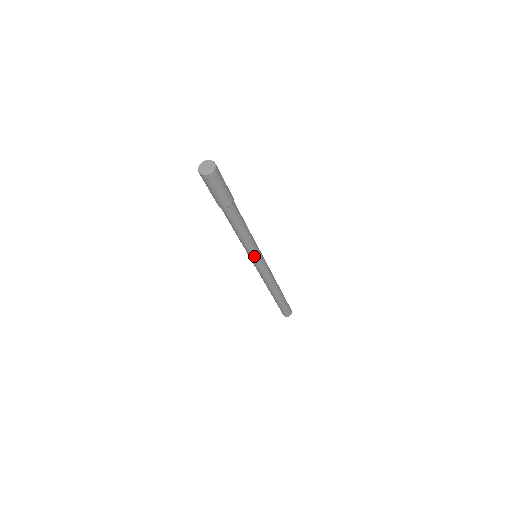
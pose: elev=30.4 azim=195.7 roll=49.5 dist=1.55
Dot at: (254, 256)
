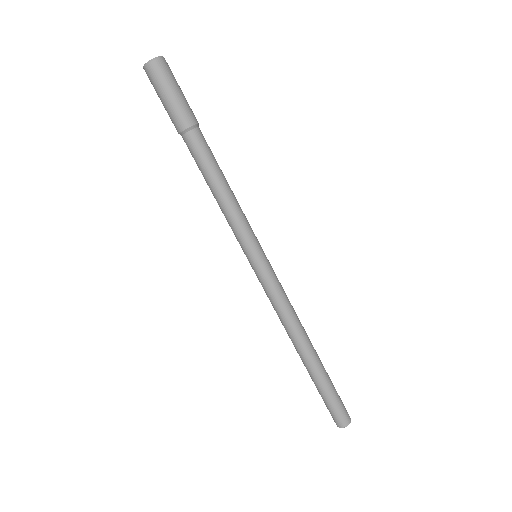
Dot at: (248, 247)
